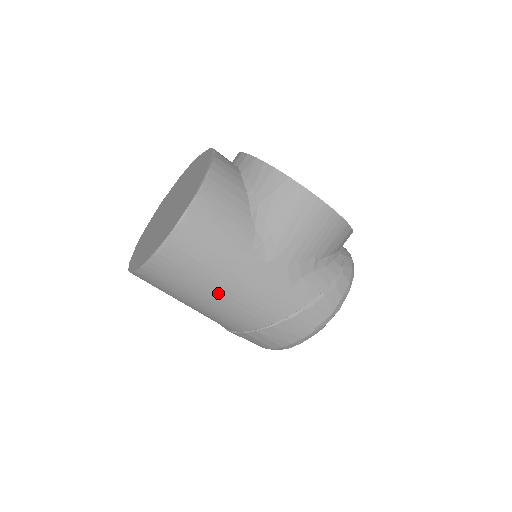
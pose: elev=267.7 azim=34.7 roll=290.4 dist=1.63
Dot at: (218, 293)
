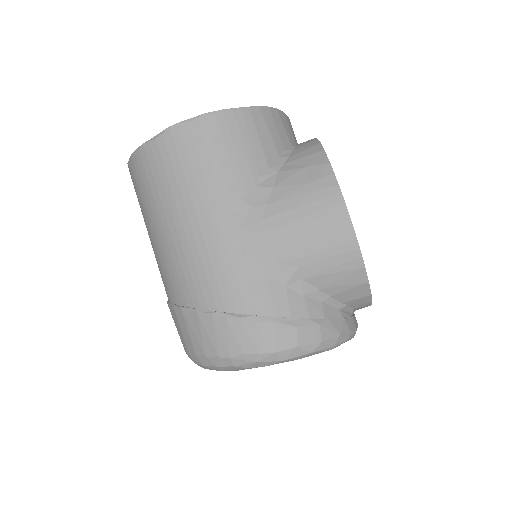
Dot at: (172, 228)
